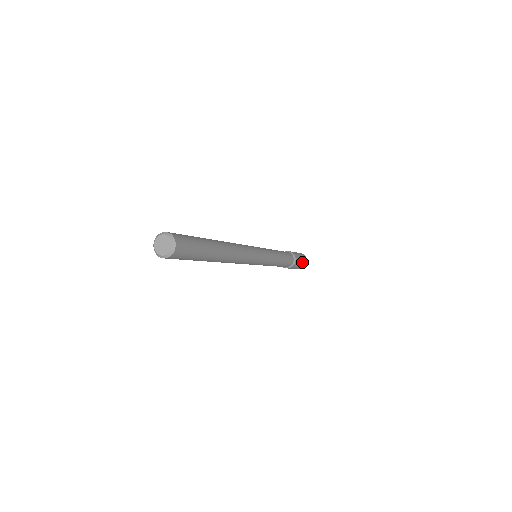
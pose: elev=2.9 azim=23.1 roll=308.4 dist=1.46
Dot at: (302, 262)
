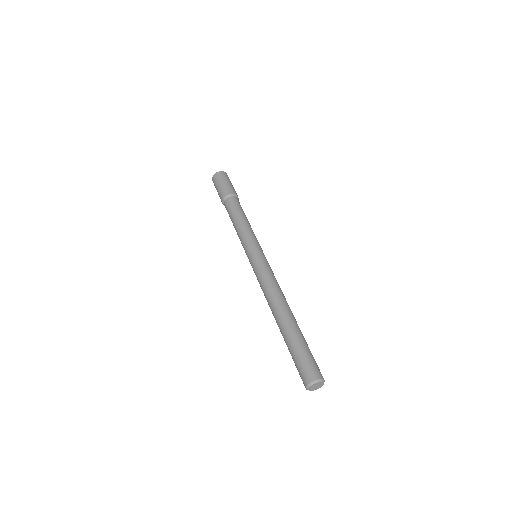
Dot at: (231, 183)
